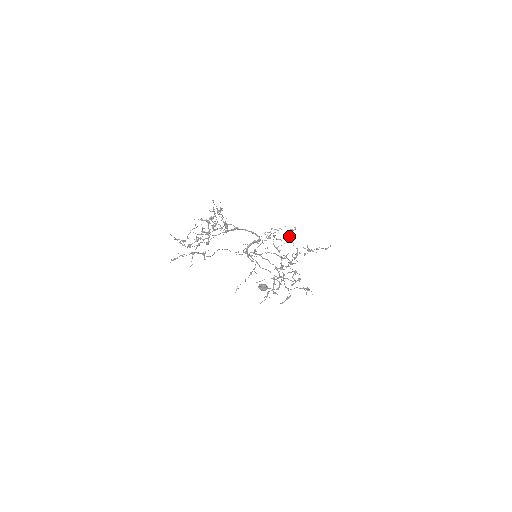
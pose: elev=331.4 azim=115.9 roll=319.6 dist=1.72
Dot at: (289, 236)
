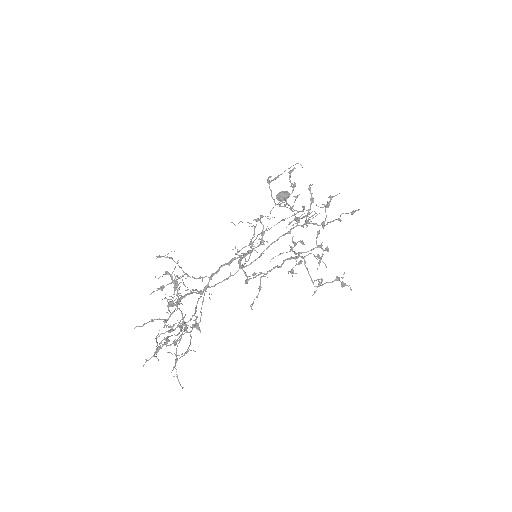
Dot at: occluded
